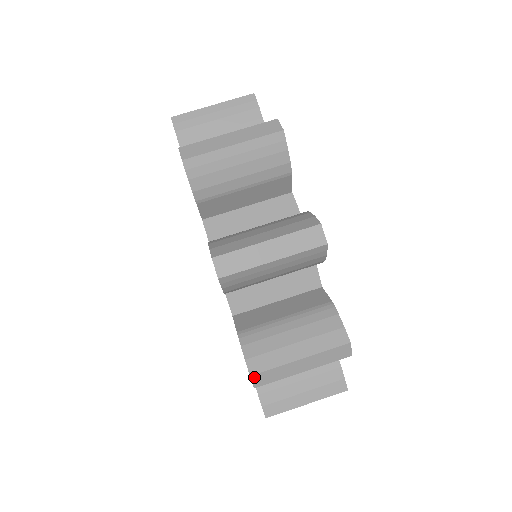
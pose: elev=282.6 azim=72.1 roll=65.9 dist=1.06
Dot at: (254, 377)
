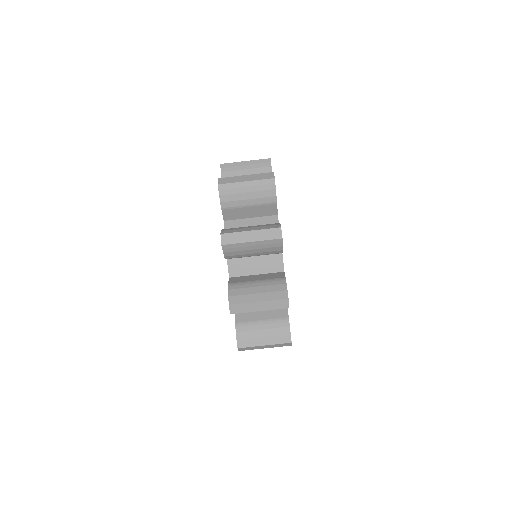
Dot at: (231, 306)
